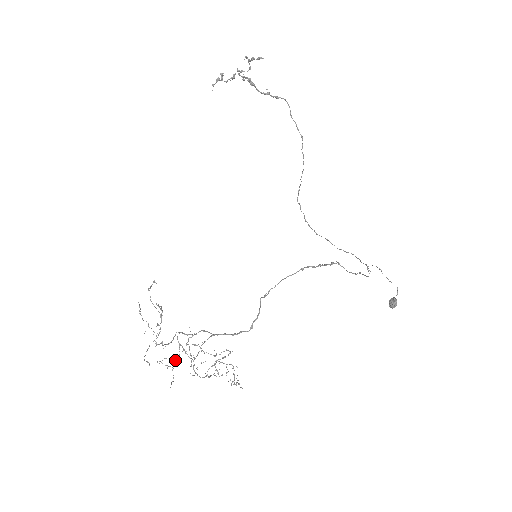
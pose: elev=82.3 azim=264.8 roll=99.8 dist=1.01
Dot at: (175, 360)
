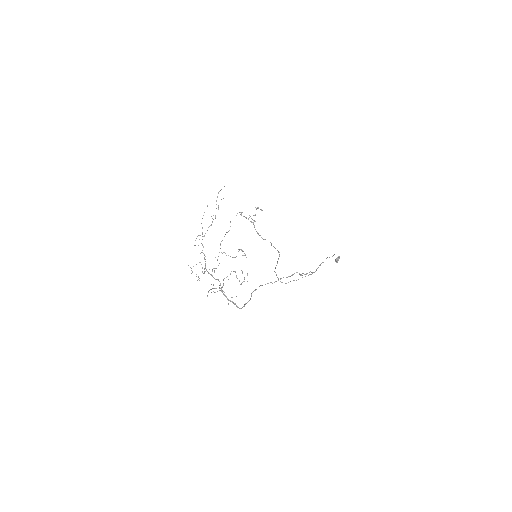
Dot at: (202, 272)
